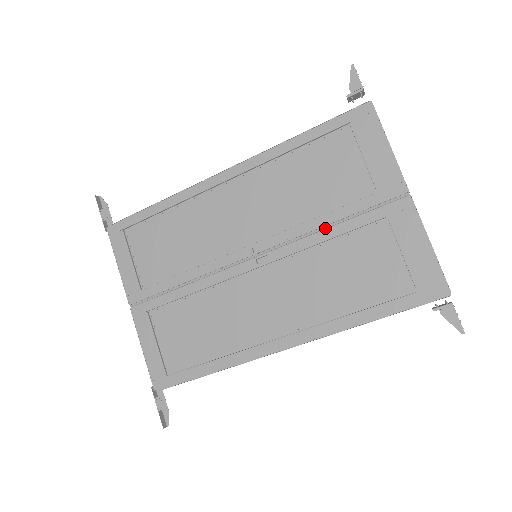
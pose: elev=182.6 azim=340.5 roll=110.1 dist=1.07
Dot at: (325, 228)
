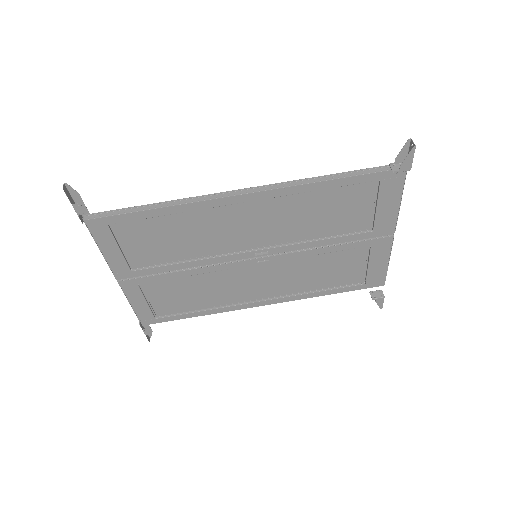
Dot at: (323, 247)
